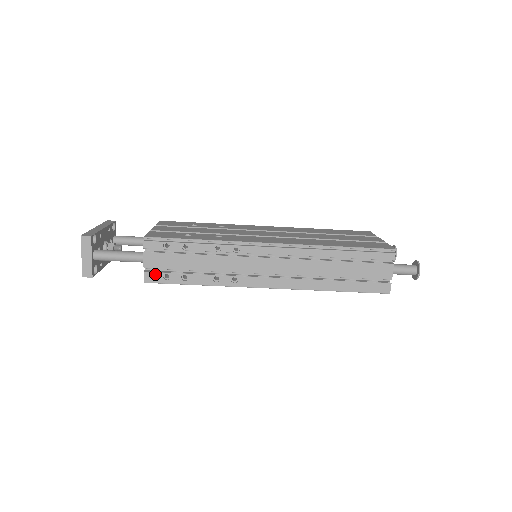
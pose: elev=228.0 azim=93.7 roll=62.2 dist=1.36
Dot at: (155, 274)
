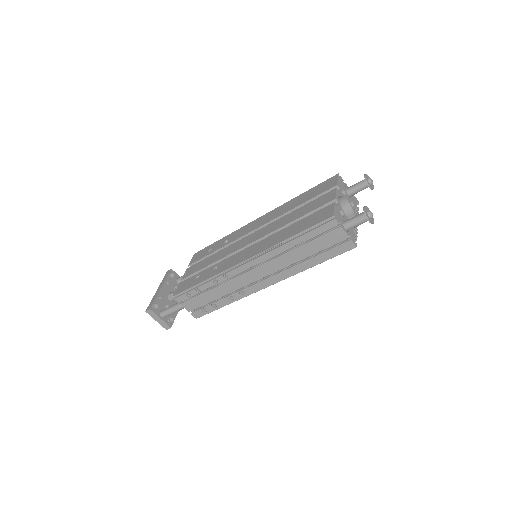
Dot at: (197, 312)
